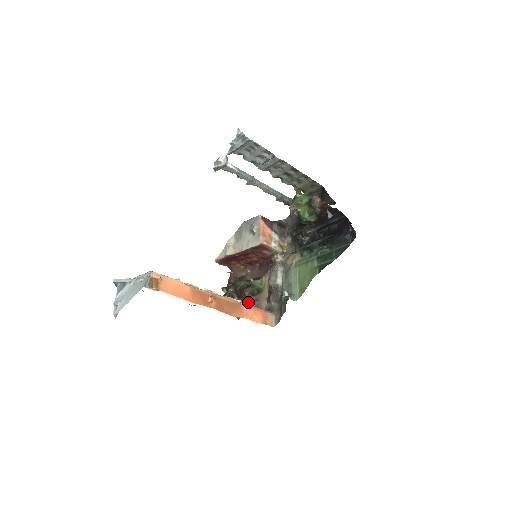
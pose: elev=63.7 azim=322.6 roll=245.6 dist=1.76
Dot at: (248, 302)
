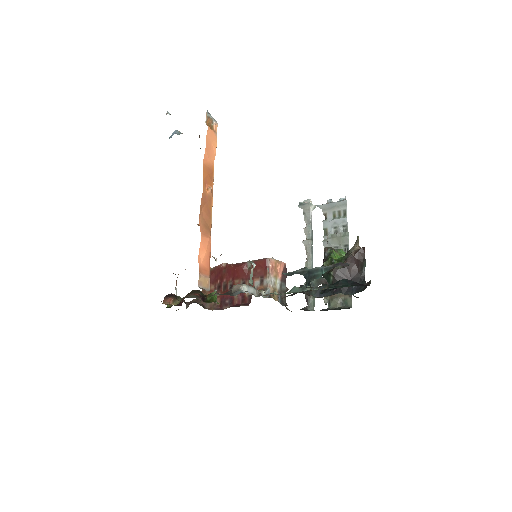
Dot at: (189, 295)
